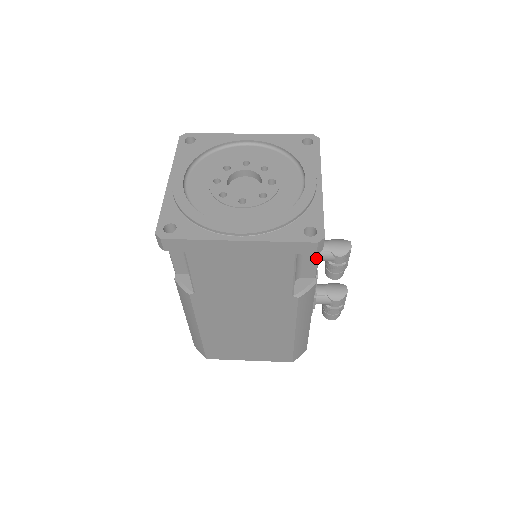
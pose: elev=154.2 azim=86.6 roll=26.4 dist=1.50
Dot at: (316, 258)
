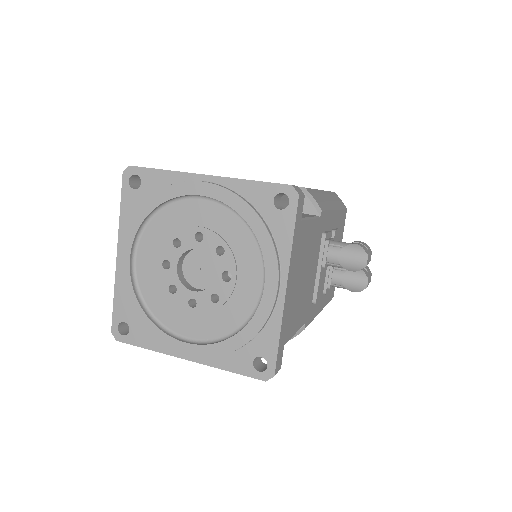
Dot at: occluded
